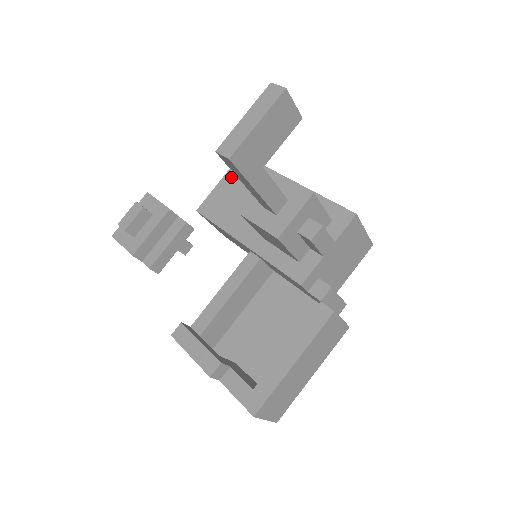
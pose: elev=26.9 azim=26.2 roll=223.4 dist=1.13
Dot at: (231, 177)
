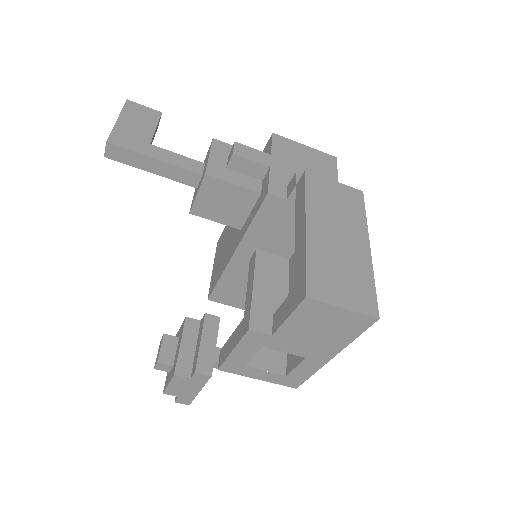
Dot at: (216, 256)
